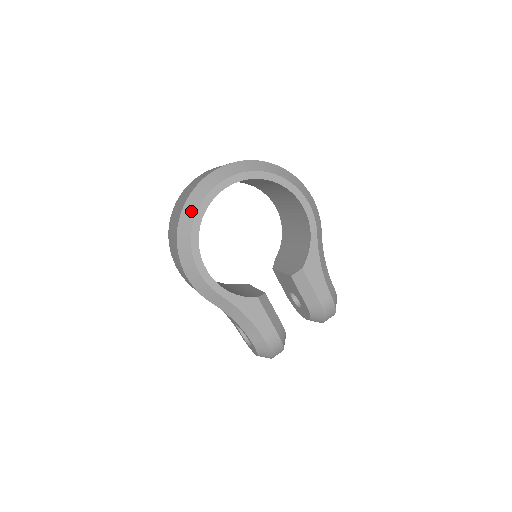
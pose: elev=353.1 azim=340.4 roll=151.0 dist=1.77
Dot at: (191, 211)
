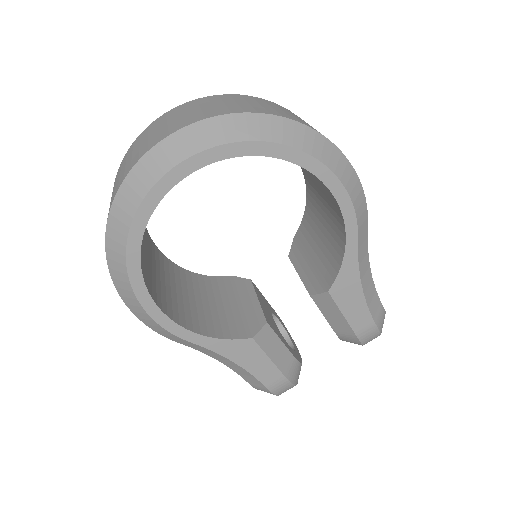
Dot at: (121, 224)
